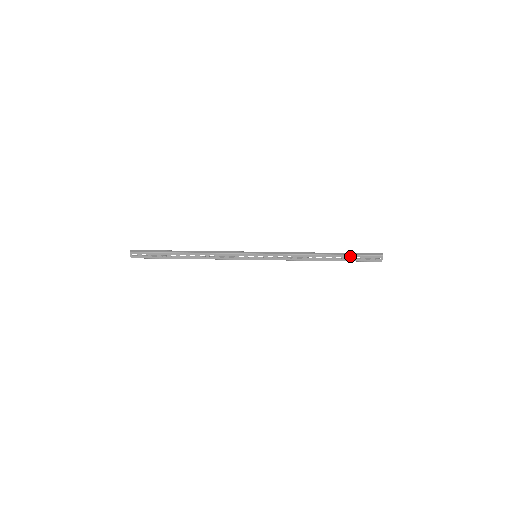
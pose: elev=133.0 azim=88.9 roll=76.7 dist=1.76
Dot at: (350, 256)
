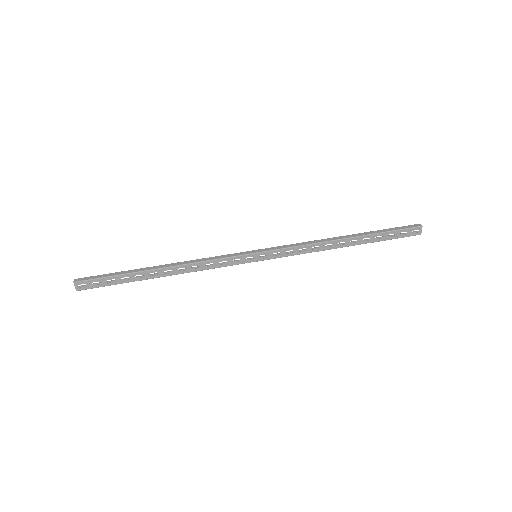
Dot at: (381, 234)
